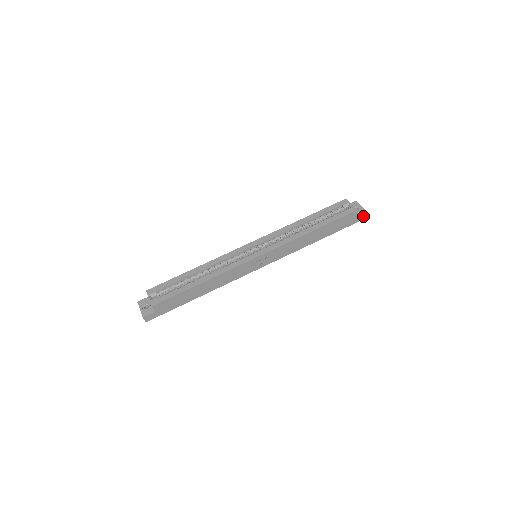
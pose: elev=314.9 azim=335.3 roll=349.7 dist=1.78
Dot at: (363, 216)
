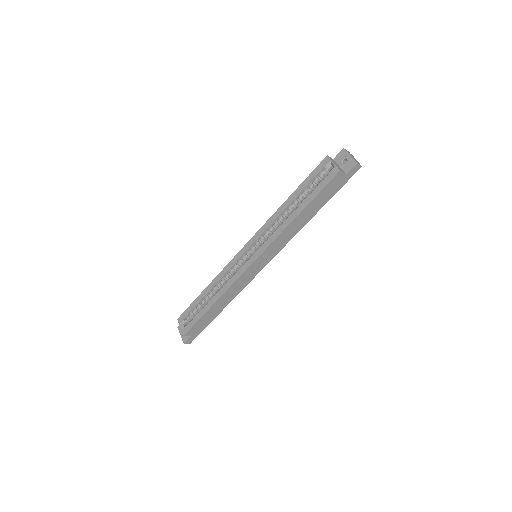
Dot at: (354, 169)
